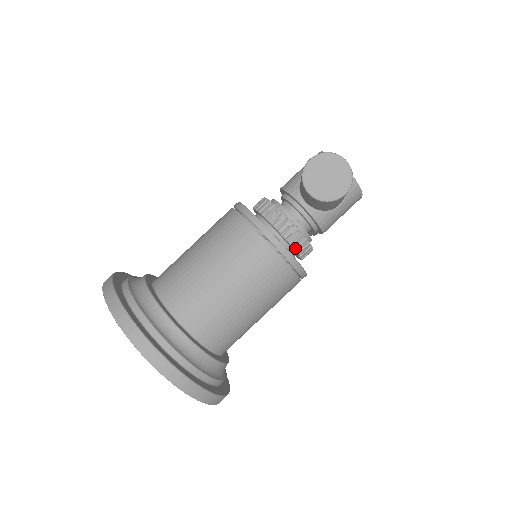
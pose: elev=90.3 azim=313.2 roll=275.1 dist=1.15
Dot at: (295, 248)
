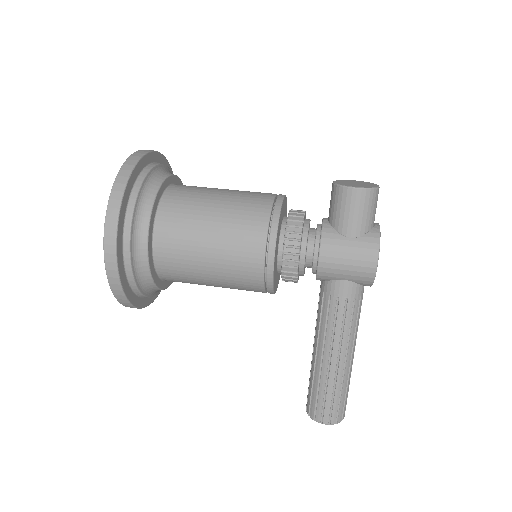
Dot at: (288, 227)
